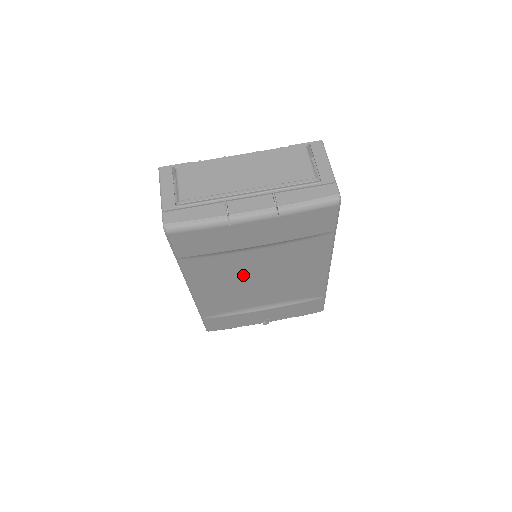
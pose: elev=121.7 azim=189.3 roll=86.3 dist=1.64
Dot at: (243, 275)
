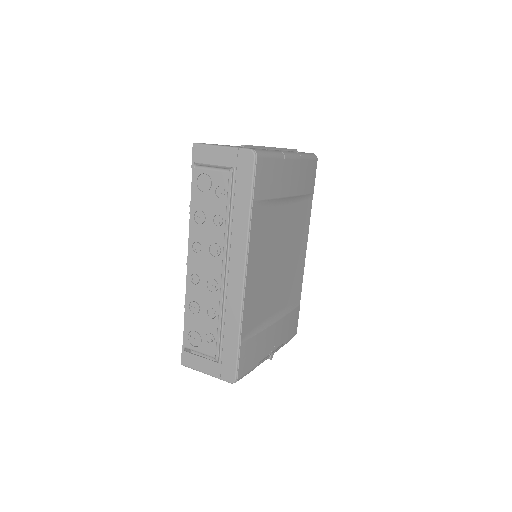
Dot at: (274, 249)
